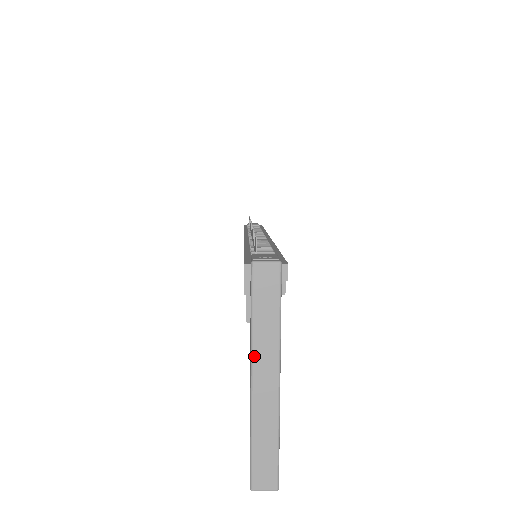
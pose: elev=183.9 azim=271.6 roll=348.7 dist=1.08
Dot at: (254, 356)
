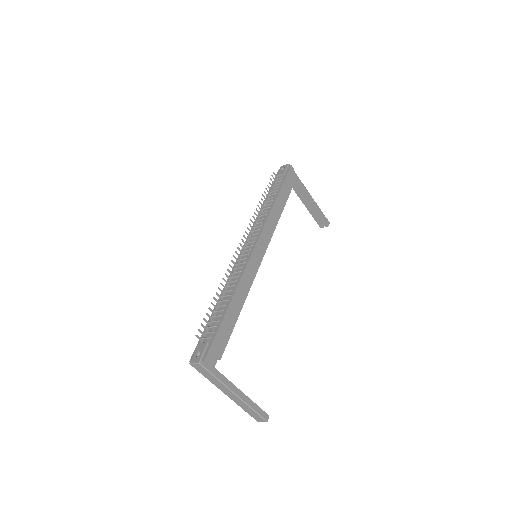
Dot at: occluded
